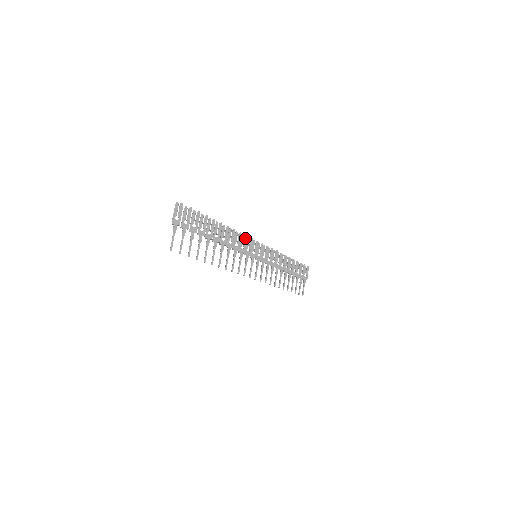
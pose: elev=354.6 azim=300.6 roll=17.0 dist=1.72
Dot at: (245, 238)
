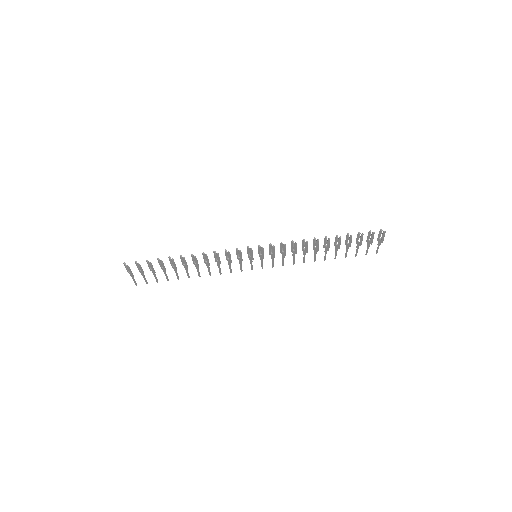
Dot at: (228, 254)
